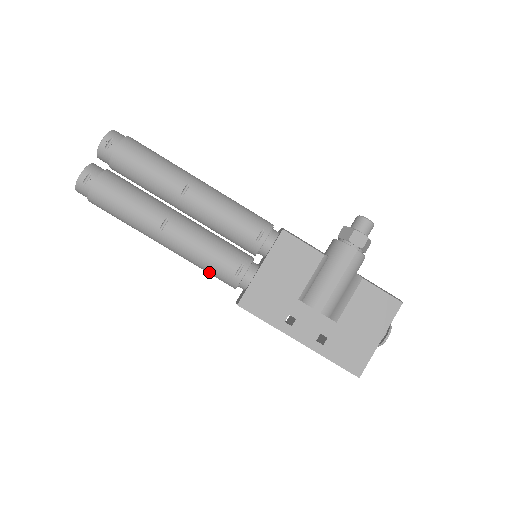
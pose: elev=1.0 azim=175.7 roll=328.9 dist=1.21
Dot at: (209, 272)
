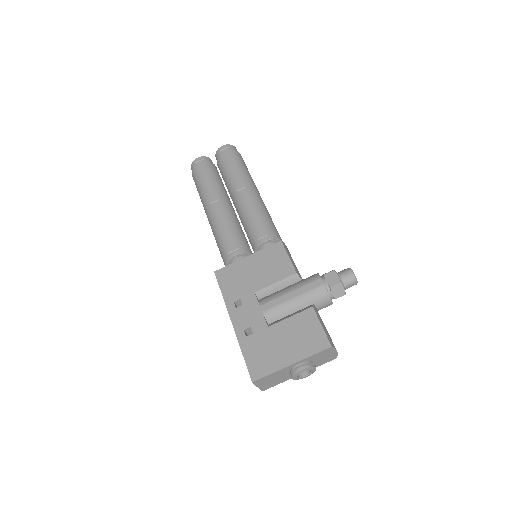
Dot at: (218, 247)
